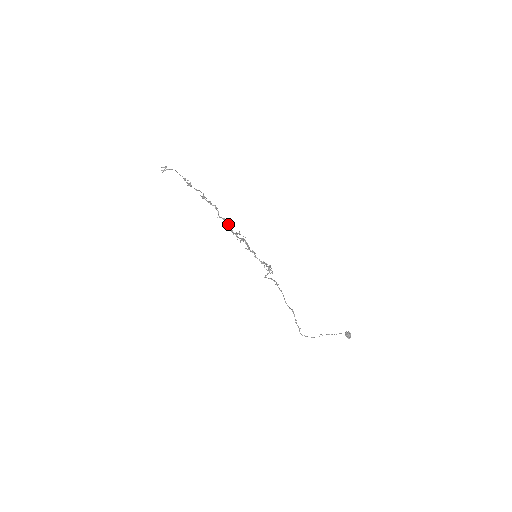
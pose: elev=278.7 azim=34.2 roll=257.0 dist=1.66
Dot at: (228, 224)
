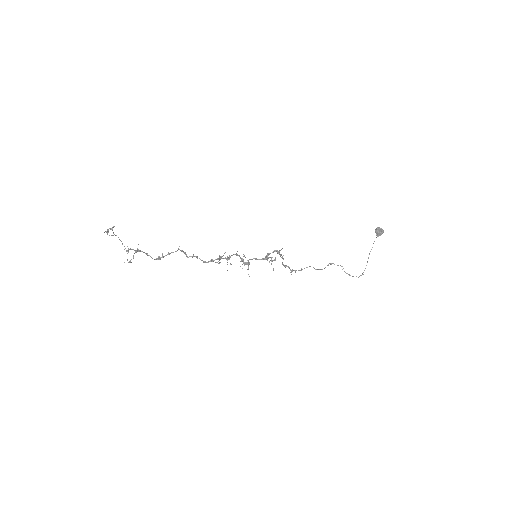
Dot at: (203, 261)
